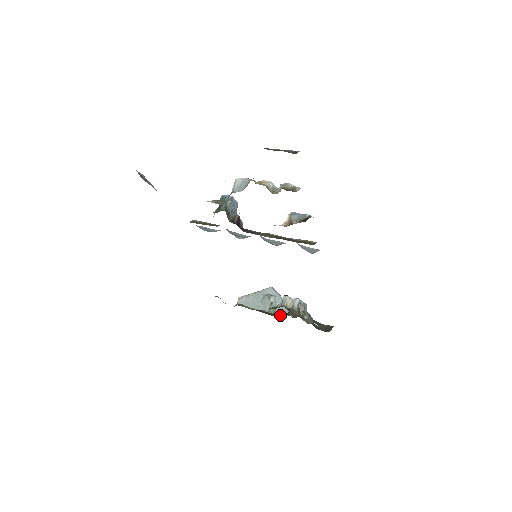
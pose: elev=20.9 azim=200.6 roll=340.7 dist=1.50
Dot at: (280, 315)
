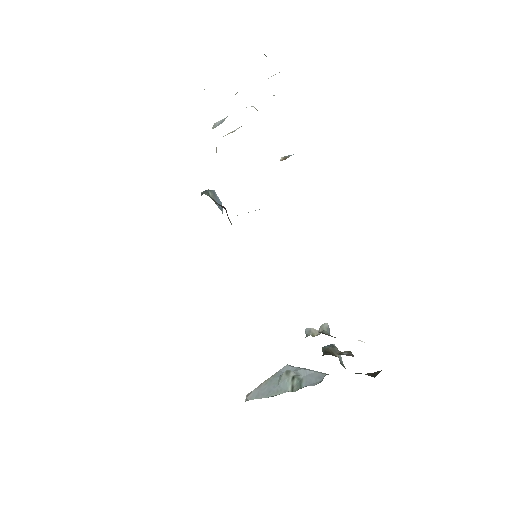
Dot at: occluded
